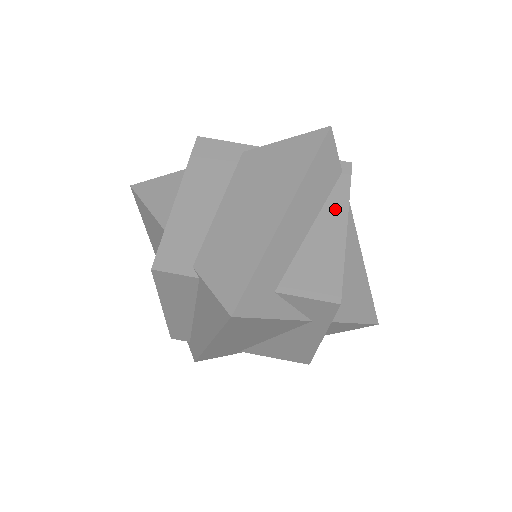
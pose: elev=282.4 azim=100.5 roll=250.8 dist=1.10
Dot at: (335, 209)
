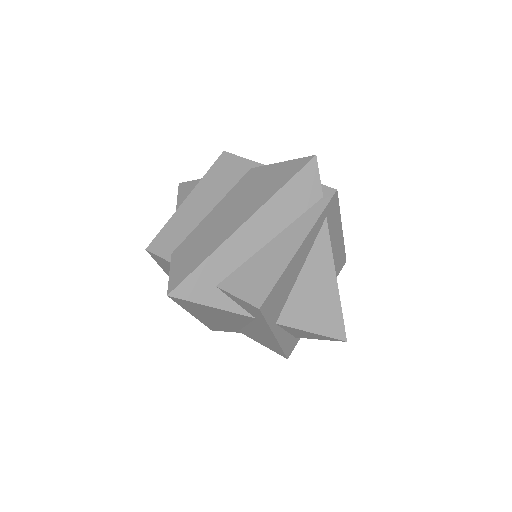
Dot at: (298, 229)
